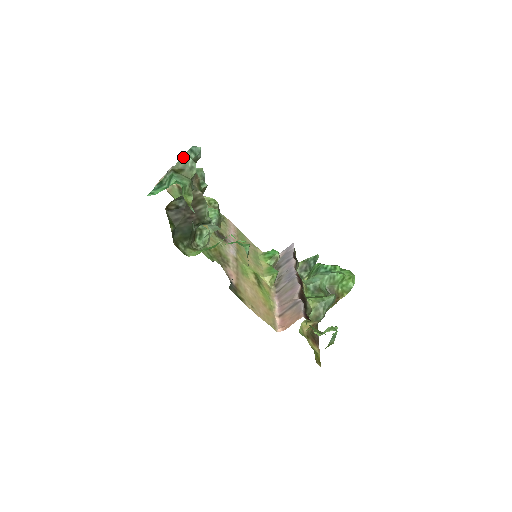
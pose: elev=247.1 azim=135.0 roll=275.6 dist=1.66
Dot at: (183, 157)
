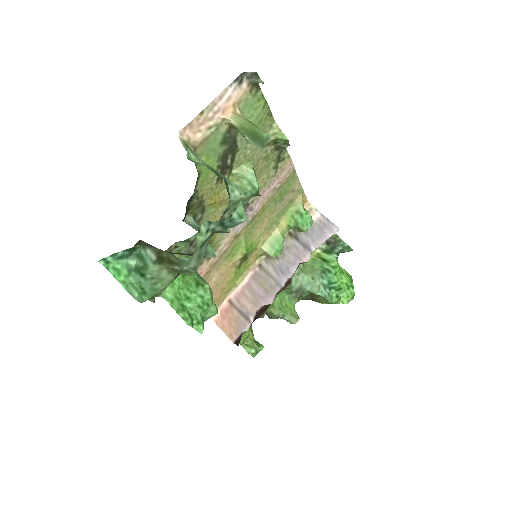
Dot at: (182, 259)
